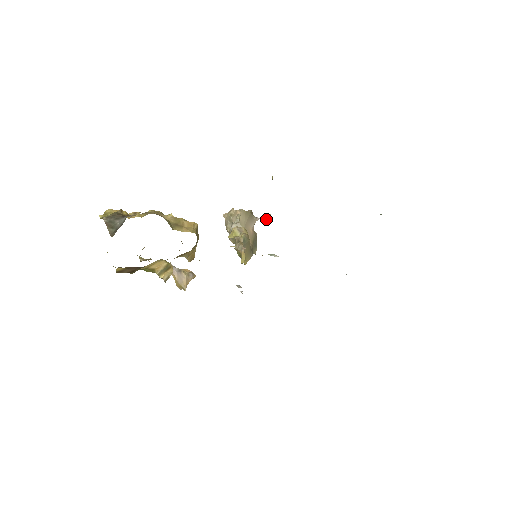
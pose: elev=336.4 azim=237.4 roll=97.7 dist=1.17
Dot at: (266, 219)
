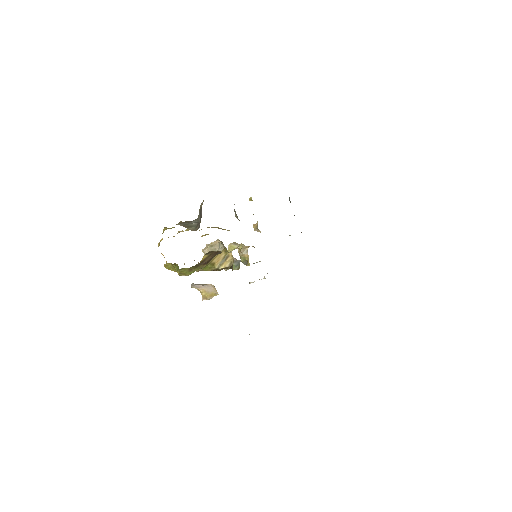
Dot at: (255, 227)
